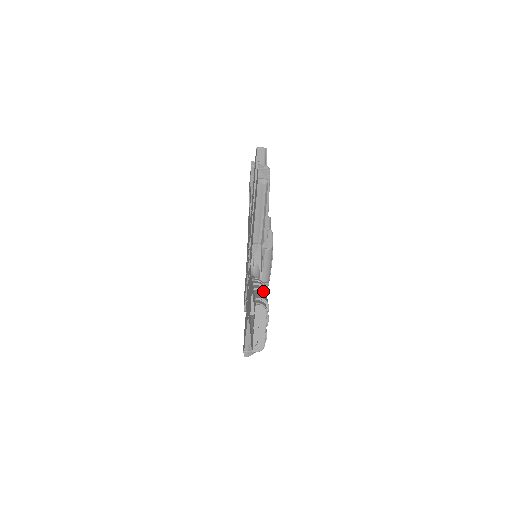
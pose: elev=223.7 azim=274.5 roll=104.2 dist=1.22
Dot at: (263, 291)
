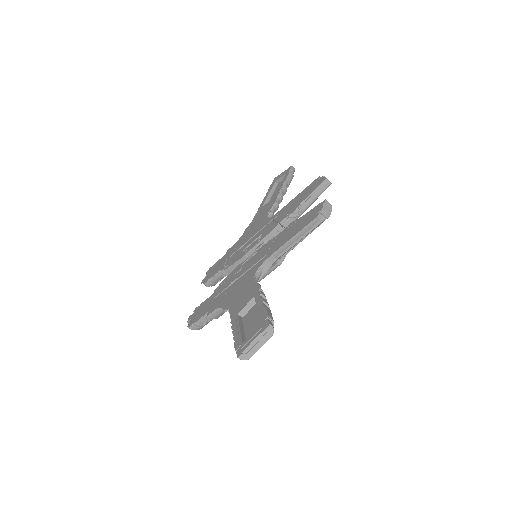
Dot at: (269, 308)
